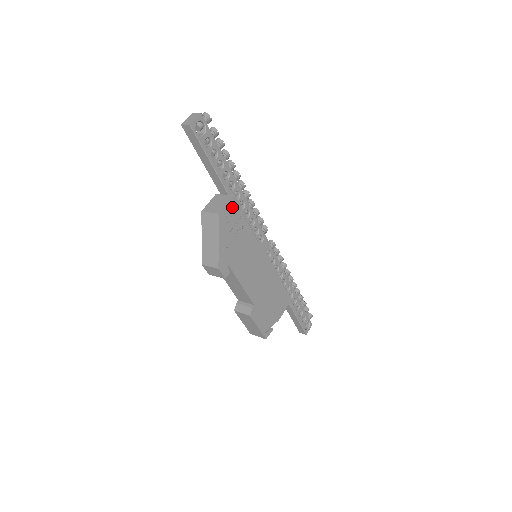
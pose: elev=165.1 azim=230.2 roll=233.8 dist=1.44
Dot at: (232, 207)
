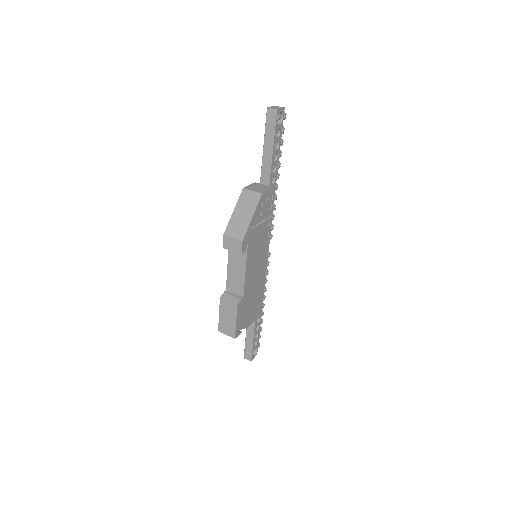
Dot at: (269, 196)
